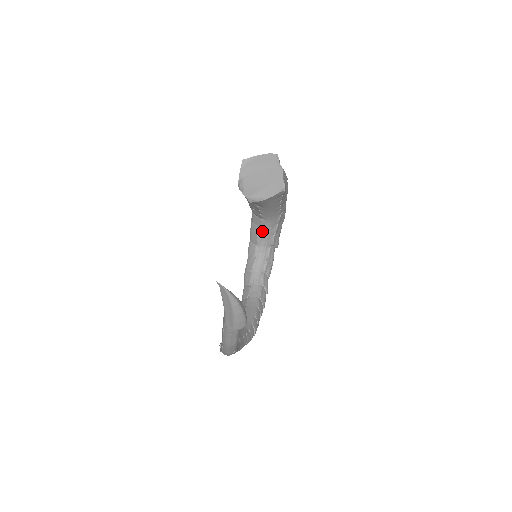
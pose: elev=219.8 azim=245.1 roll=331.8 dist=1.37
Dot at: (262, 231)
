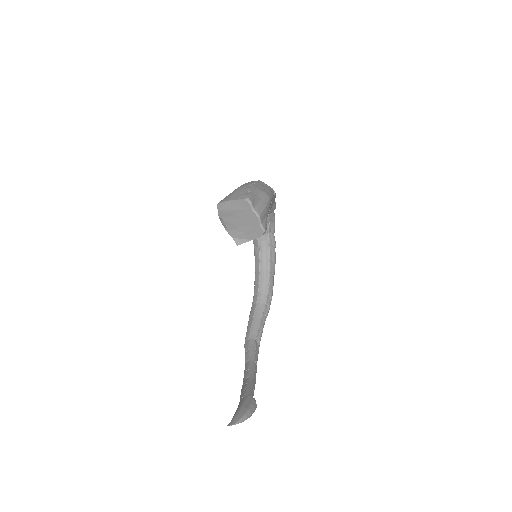
Dot at: occluded
